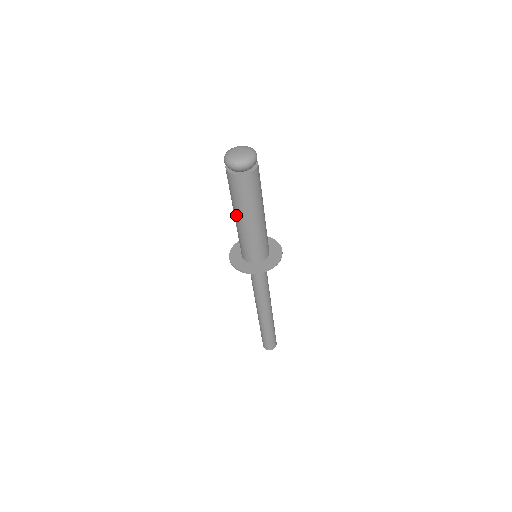
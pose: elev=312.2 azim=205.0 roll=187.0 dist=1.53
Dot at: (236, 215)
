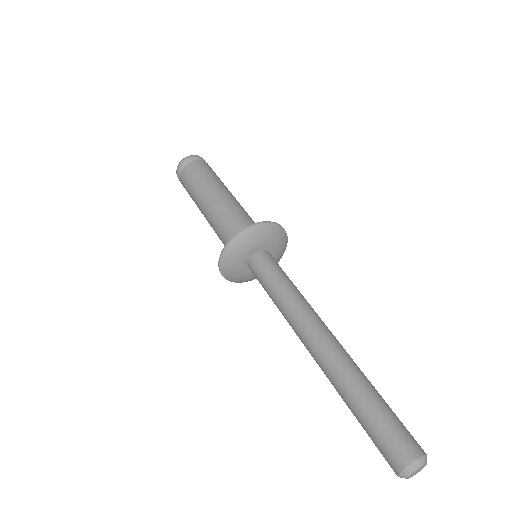
Dot at: (202, 211)
